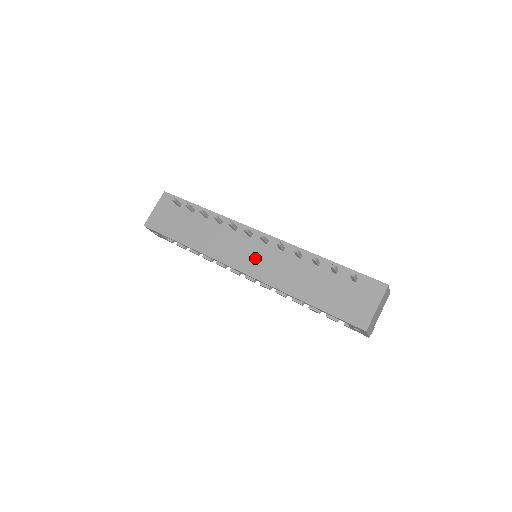
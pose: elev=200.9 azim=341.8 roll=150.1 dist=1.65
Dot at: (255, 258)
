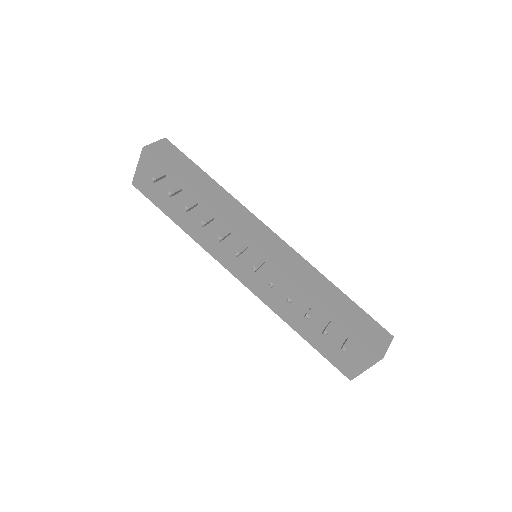
Dot at: (251, 273)
